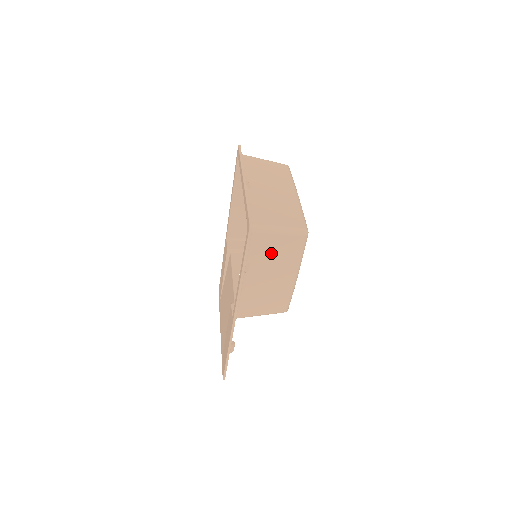
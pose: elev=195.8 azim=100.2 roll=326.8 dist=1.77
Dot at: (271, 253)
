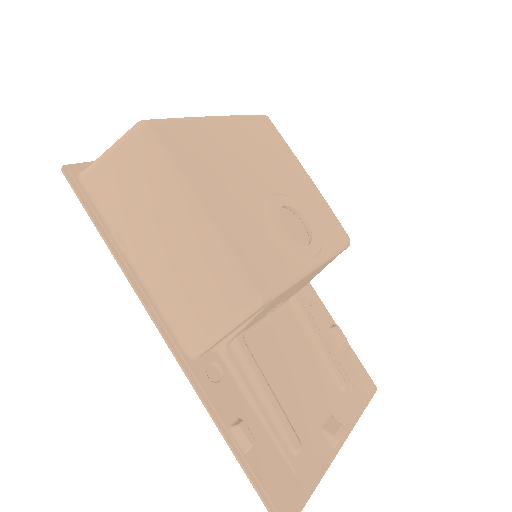
Dot at: (127, 195)
